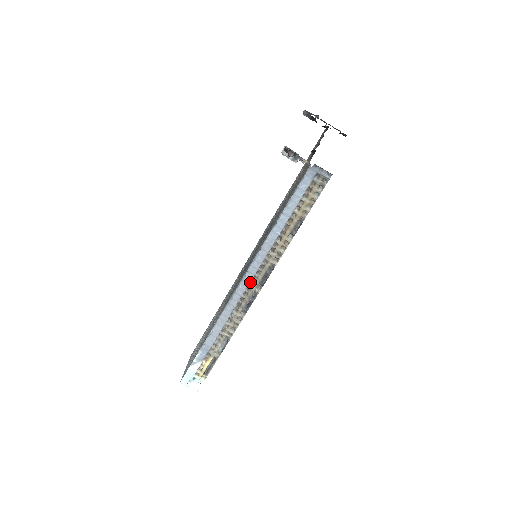
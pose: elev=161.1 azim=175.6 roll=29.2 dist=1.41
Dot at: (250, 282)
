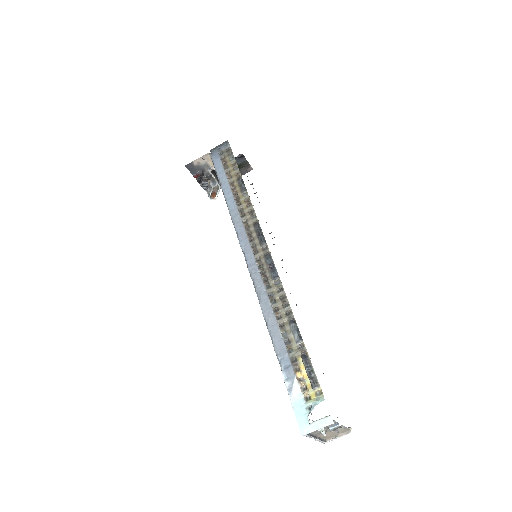
Dot at: (253, 253)
